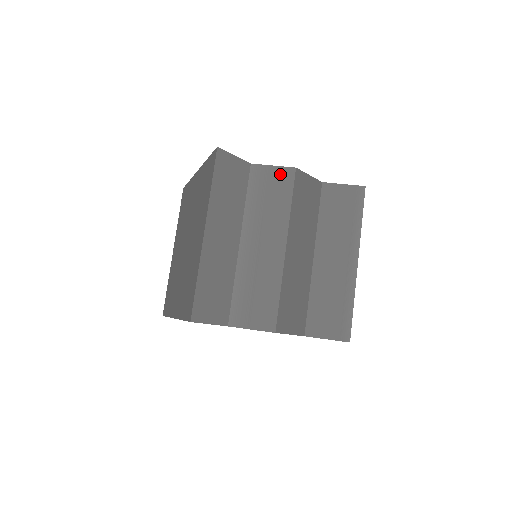
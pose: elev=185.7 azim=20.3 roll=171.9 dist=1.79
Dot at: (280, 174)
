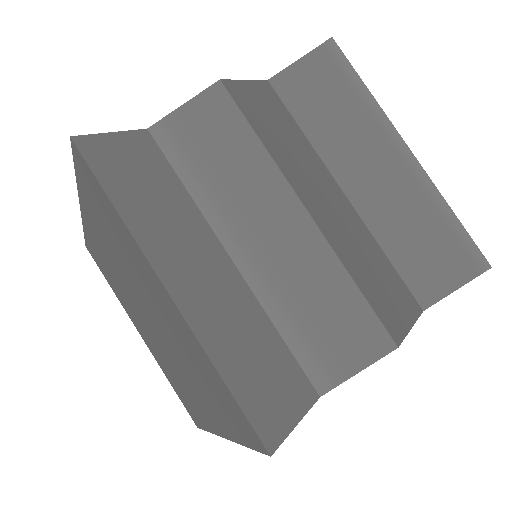
Dot at: (204, 108)
